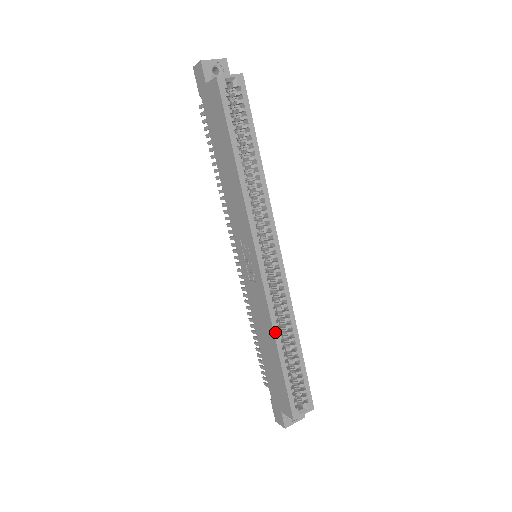
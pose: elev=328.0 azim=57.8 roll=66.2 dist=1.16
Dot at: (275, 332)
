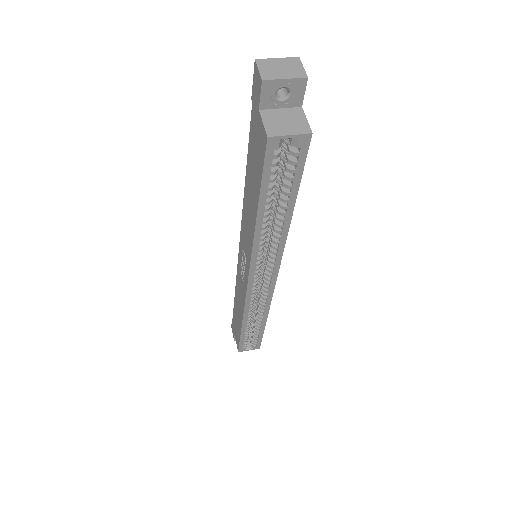
Dot at: (244, 318)
